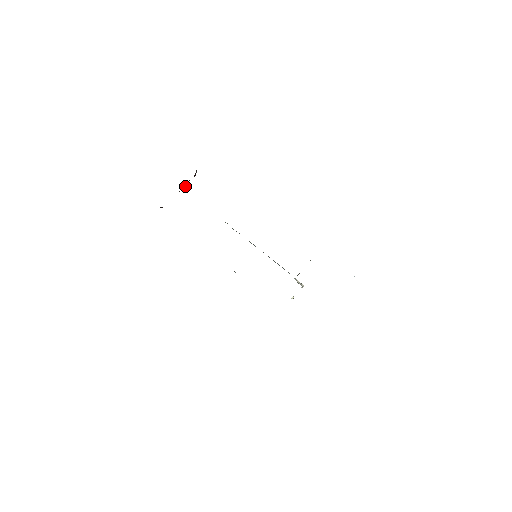
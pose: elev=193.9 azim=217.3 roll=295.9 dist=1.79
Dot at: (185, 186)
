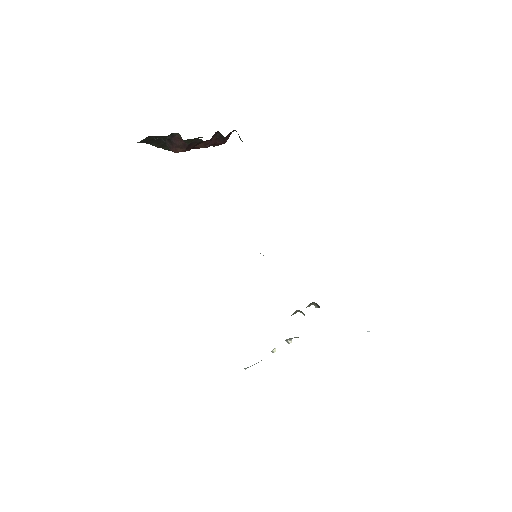
Dot at: (210, 143)
